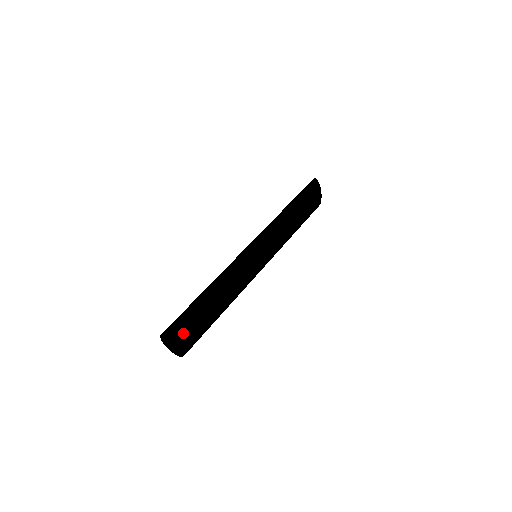
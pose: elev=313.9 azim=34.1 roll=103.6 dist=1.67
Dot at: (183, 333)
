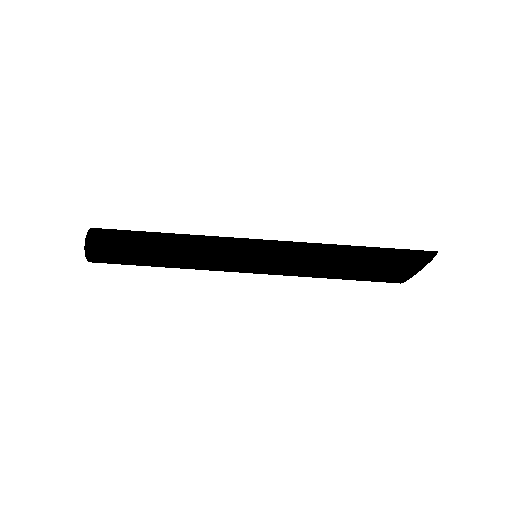
Dot at: (97, 248)
